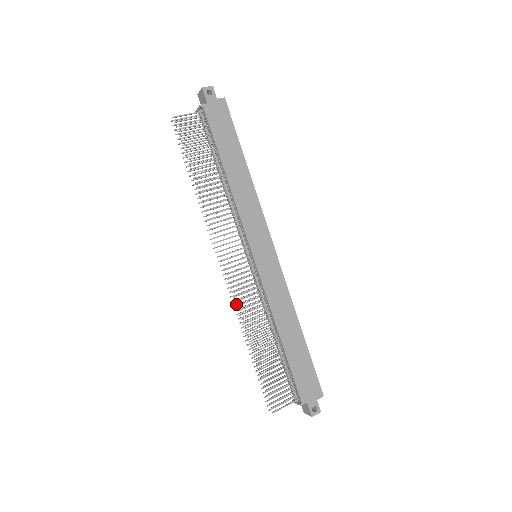
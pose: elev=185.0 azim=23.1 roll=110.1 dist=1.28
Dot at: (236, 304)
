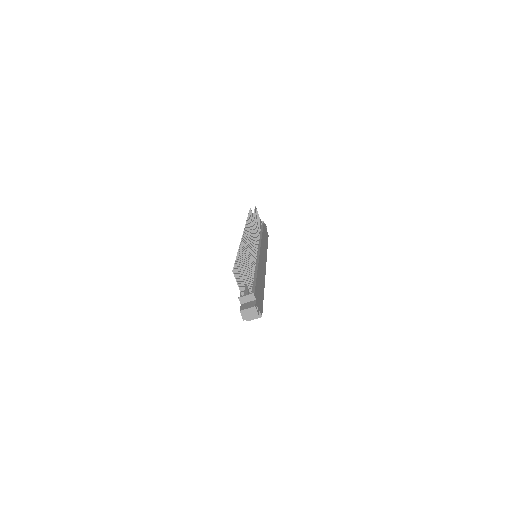
Dot at: (242, 242)
